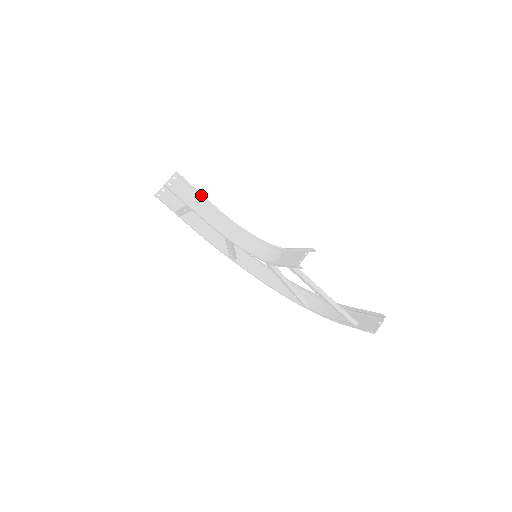
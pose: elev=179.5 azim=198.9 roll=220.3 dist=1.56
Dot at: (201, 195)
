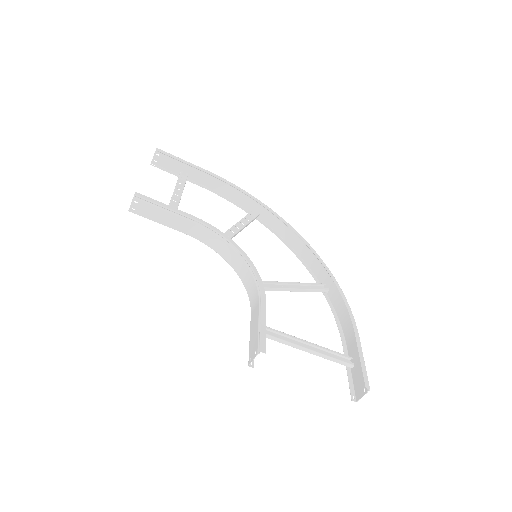
Dot at: (172, 211)
